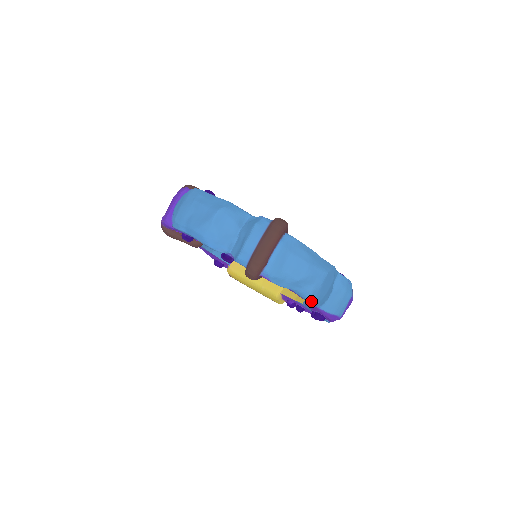
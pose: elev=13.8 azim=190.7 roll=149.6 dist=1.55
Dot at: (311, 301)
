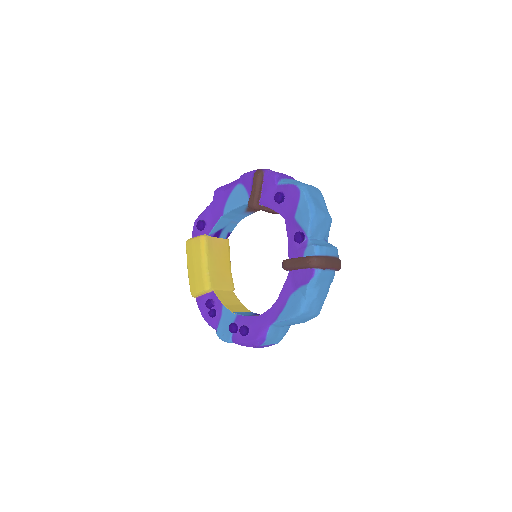
Dot at: (299, 315)
